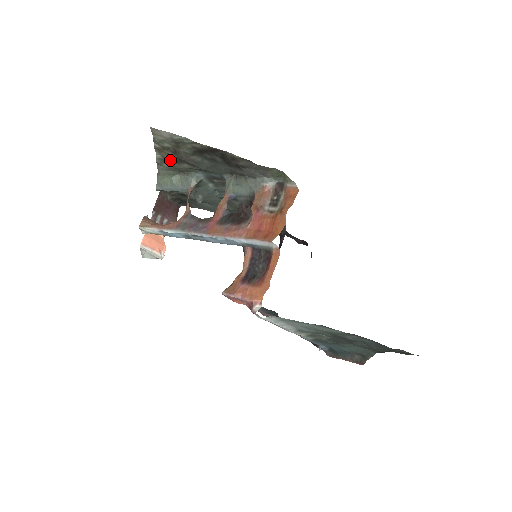
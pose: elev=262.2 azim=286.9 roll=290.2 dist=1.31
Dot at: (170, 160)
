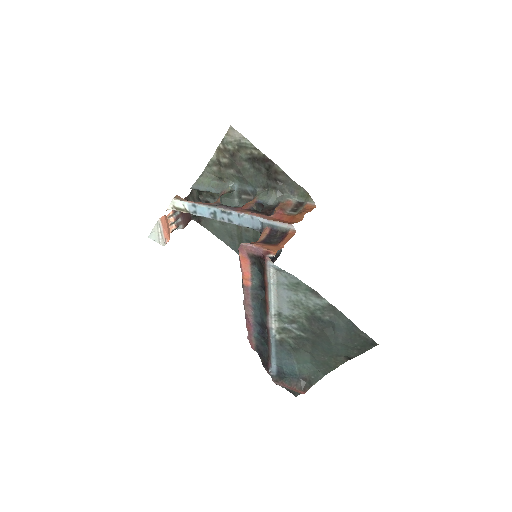
Dot at: (221, 163)
